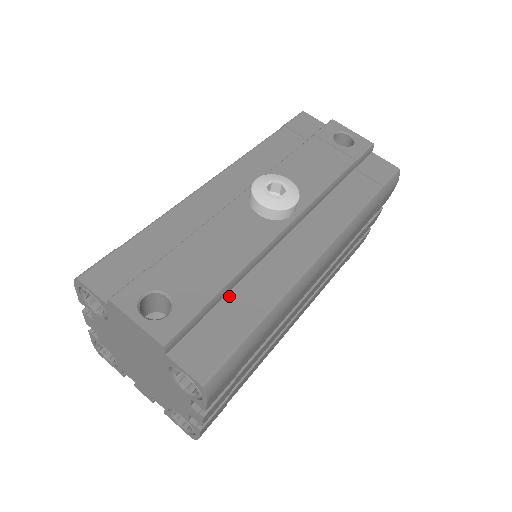
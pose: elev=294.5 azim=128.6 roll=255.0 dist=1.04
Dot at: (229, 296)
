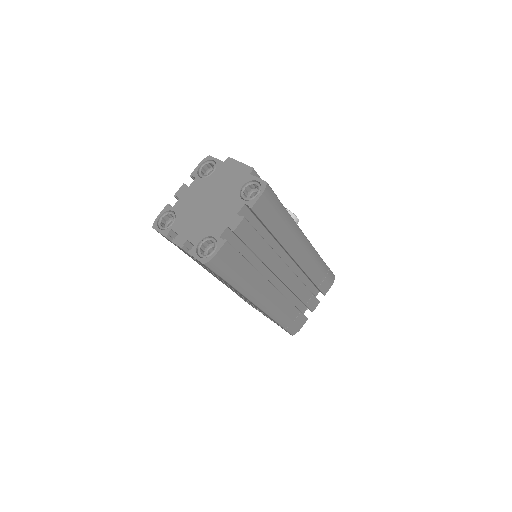
Dot at: occluded
